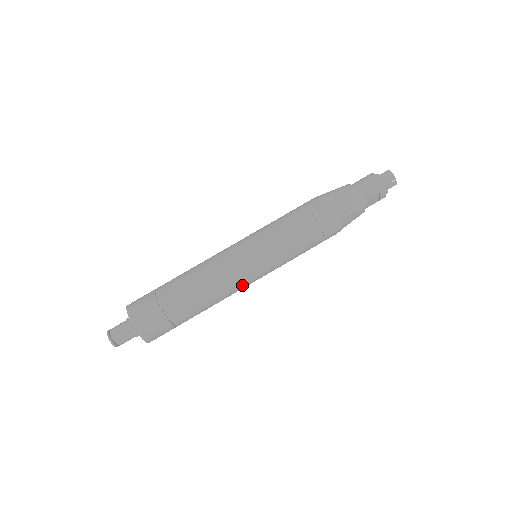
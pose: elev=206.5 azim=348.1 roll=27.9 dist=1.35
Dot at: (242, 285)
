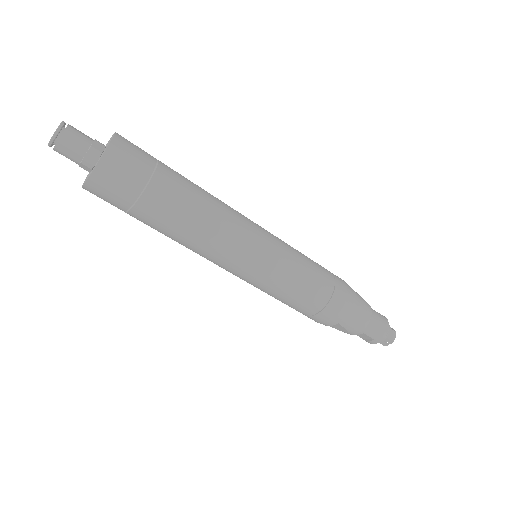
Dot at: (219, 263)
